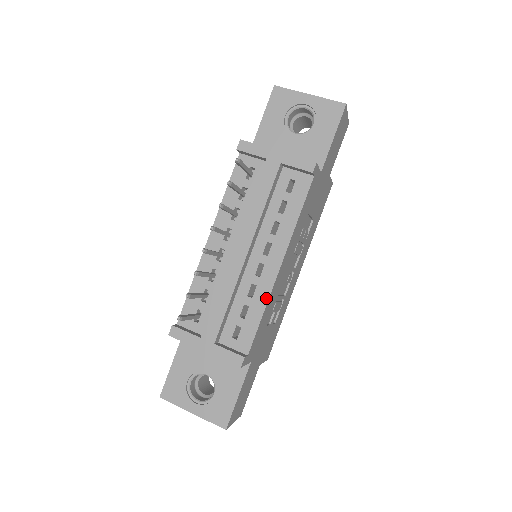
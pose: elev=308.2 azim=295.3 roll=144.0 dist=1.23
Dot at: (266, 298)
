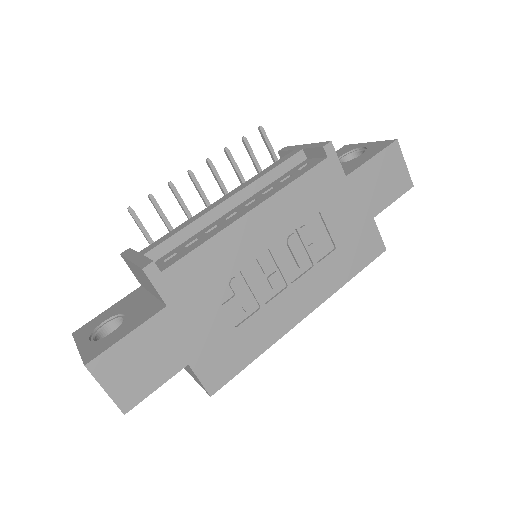
Dot at: (218, 231)
